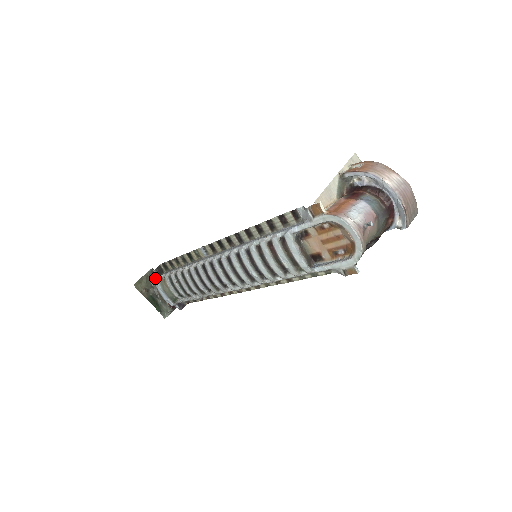
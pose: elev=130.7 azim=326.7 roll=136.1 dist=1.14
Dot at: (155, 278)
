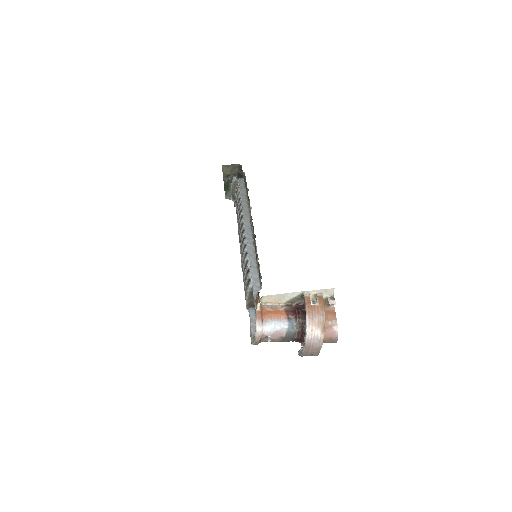
Dot at: occluded
